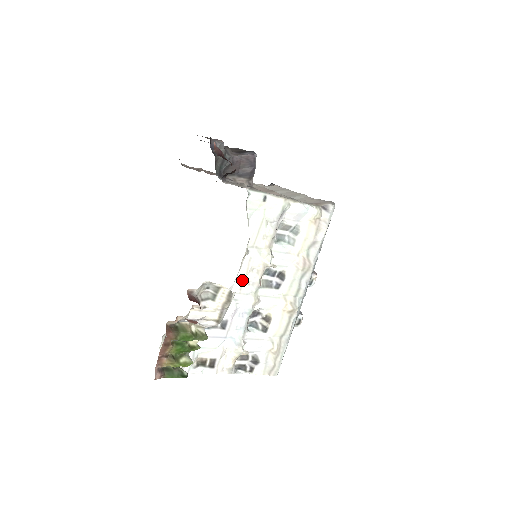
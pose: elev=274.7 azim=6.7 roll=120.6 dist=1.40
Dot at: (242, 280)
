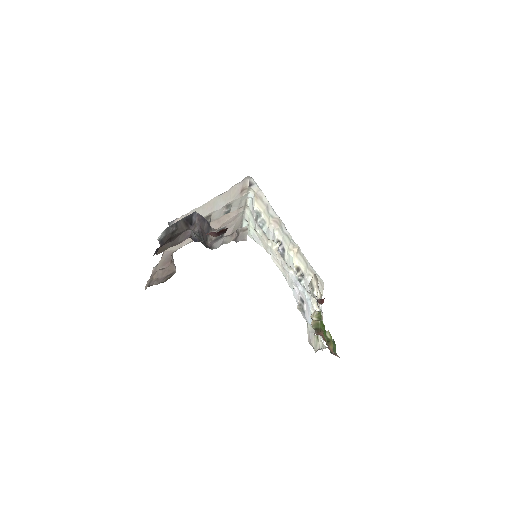
Dot at: (283, 271)
